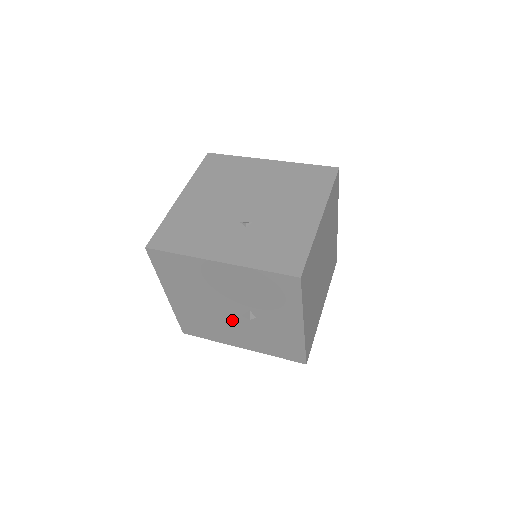
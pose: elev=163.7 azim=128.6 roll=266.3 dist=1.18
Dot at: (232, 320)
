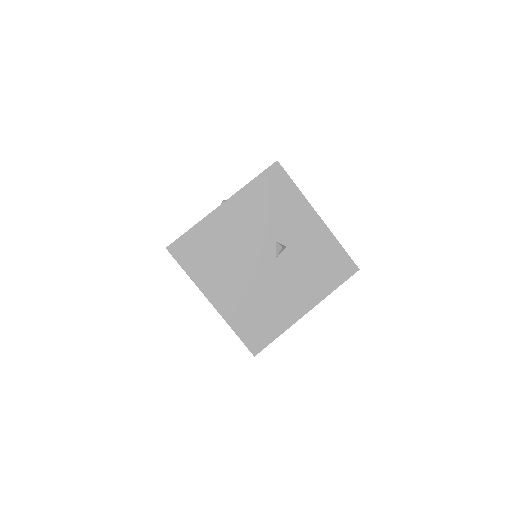
Dot at: (274, 274)
